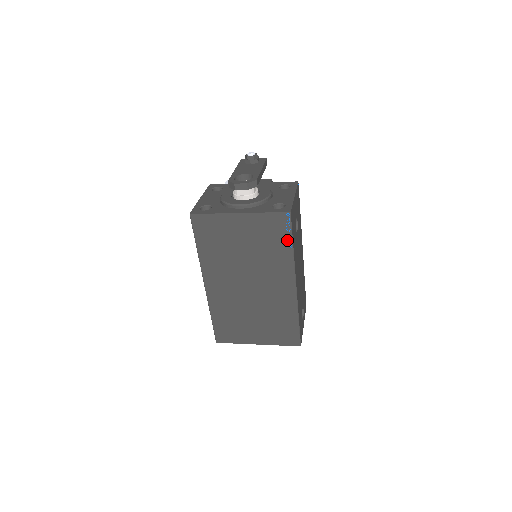
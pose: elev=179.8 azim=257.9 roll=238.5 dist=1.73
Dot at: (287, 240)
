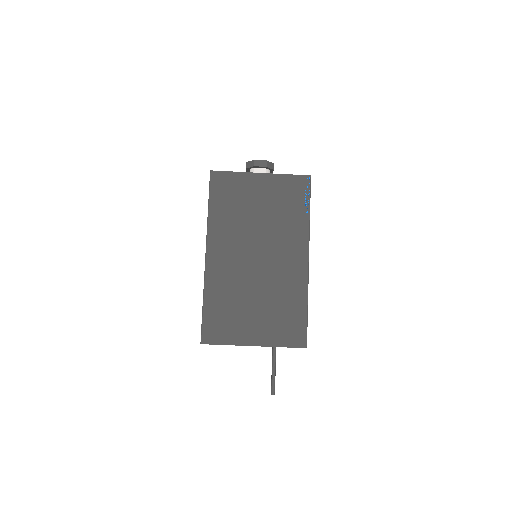
Dot at: (305, 205)
